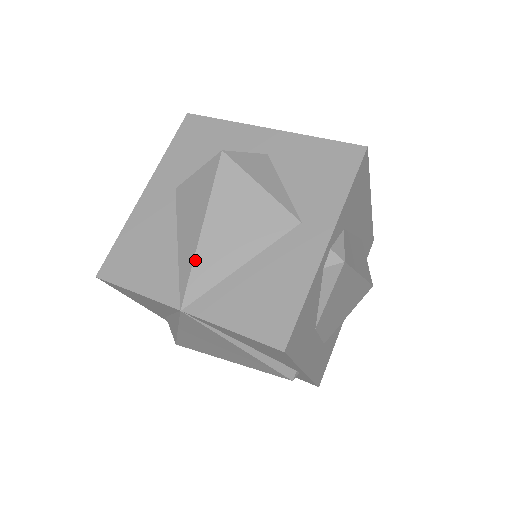
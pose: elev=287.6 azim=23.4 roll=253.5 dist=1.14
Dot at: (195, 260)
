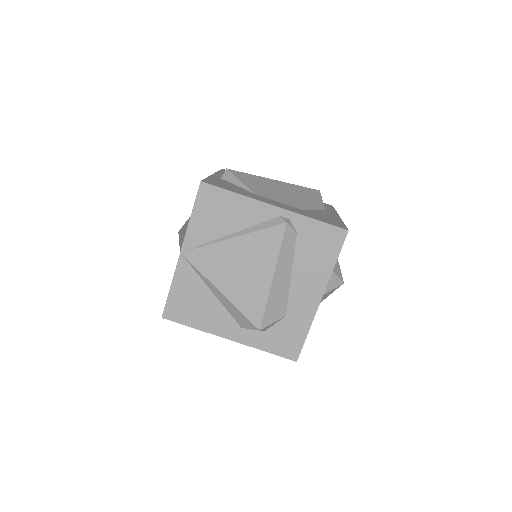
Dot at: (180, 244)
